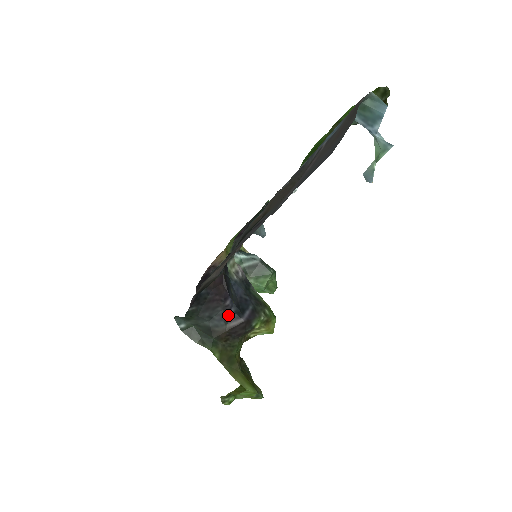
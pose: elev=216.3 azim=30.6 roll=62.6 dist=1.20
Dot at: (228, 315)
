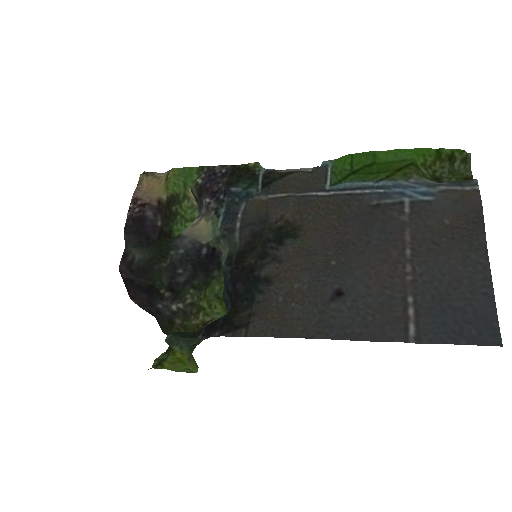
Dot at: occluded
